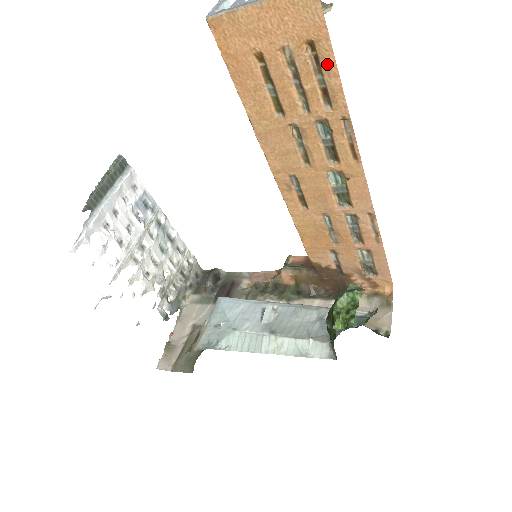
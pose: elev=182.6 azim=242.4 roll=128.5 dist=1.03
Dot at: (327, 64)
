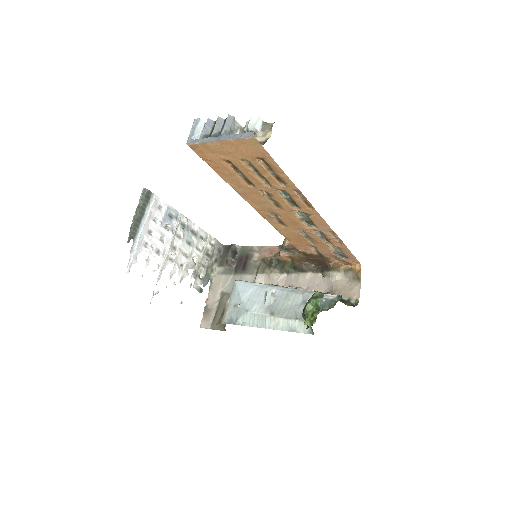
Dot at: (275, 168)
